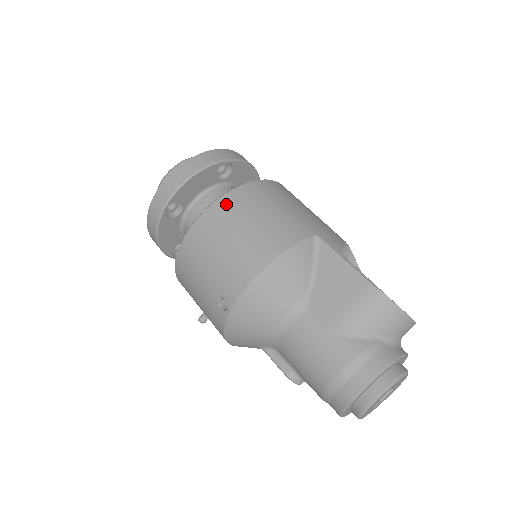
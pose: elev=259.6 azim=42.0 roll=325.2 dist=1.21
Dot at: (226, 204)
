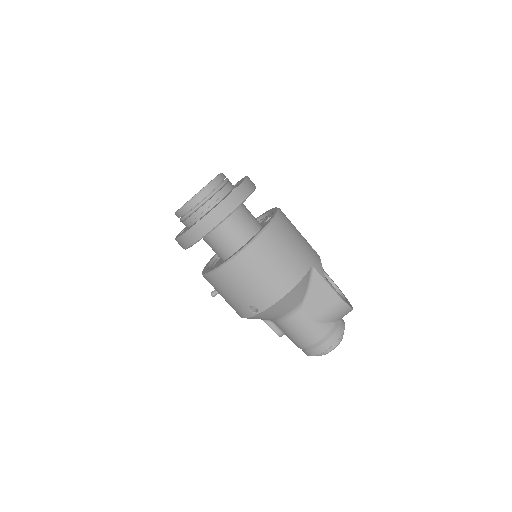
Dot at: (259, 246)
